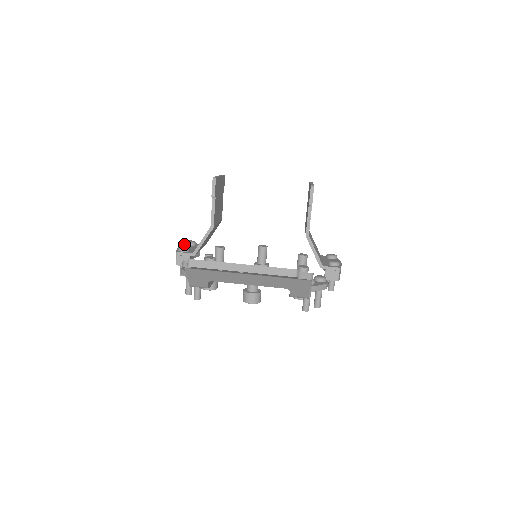
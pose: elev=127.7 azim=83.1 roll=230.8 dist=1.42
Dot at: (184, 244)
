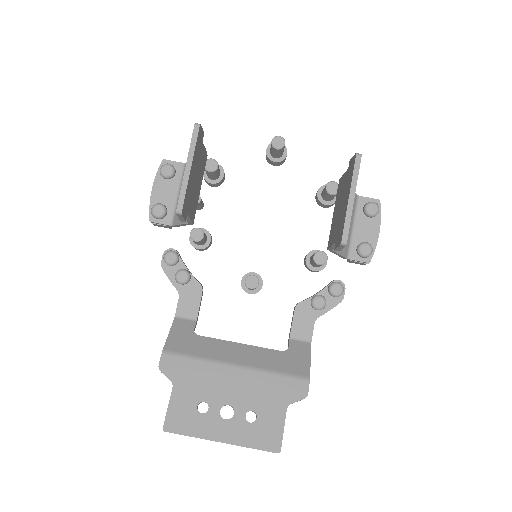
Dot at: (158, 172)
